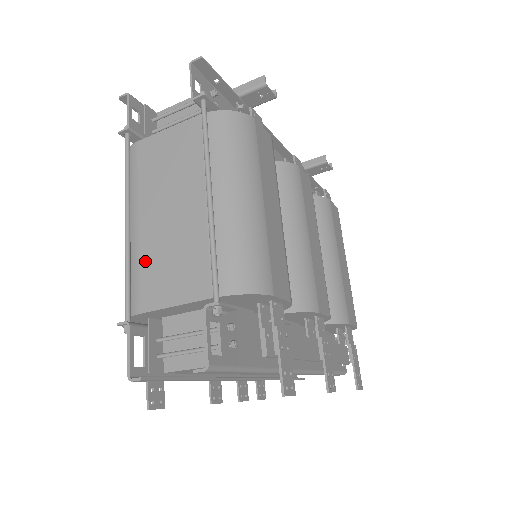
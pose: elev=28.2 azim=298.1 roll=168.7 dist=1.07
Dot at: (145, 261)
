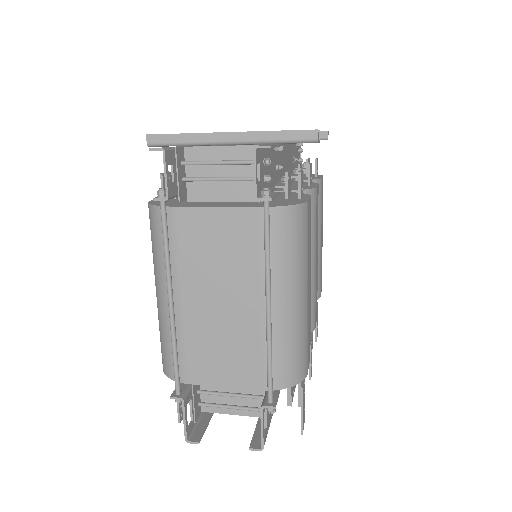
Dot at: (191, 341)
